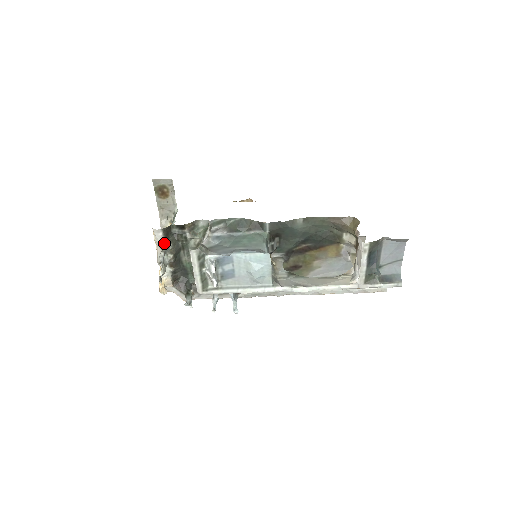
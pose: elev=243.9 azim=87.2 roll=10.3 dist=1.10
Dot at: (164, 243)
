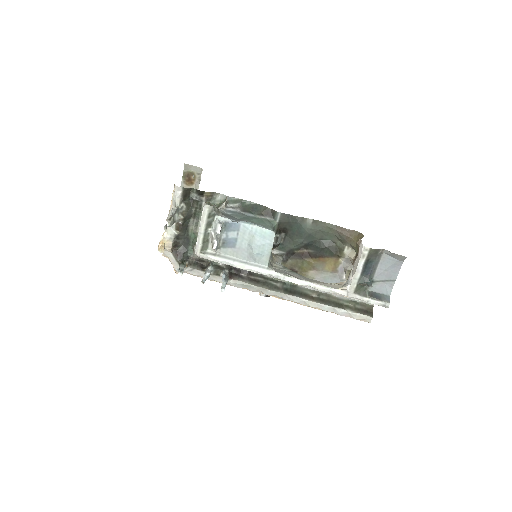
Dot at: (180, 202)
